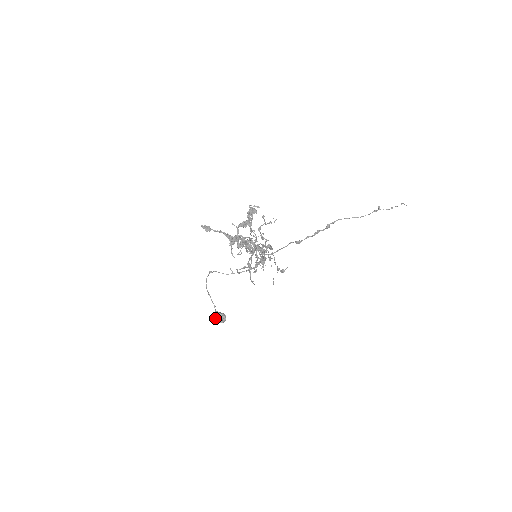
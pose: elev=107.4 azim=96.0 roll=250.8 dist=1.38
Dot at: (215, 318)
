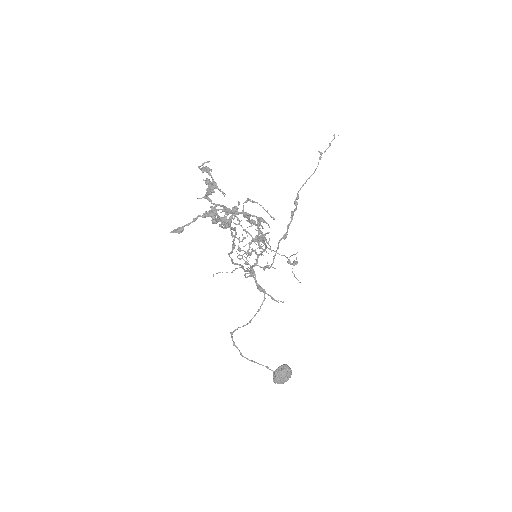
Dot at: (279, 376)
